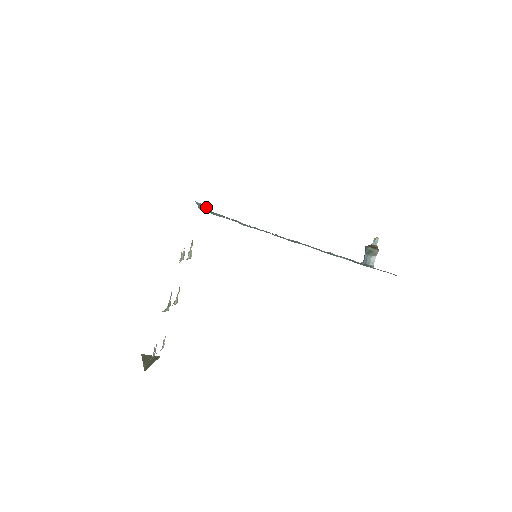
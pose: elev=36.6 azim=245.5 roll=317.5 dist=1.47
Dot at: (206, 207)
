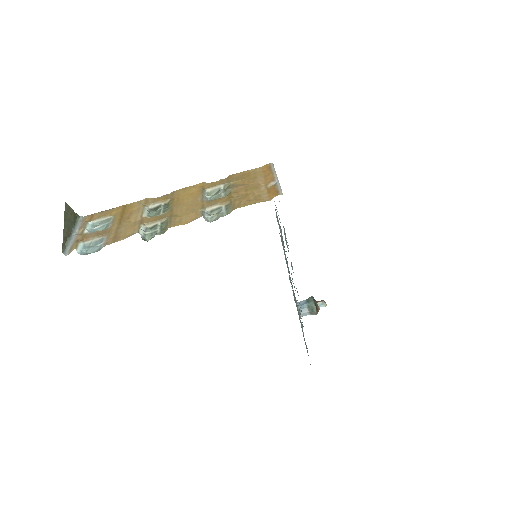
Dot at: occluded
